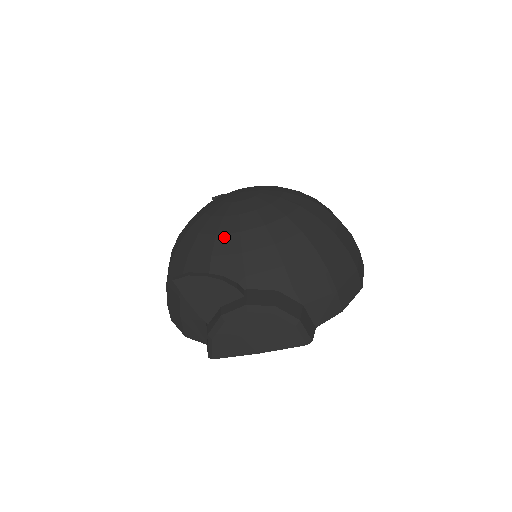
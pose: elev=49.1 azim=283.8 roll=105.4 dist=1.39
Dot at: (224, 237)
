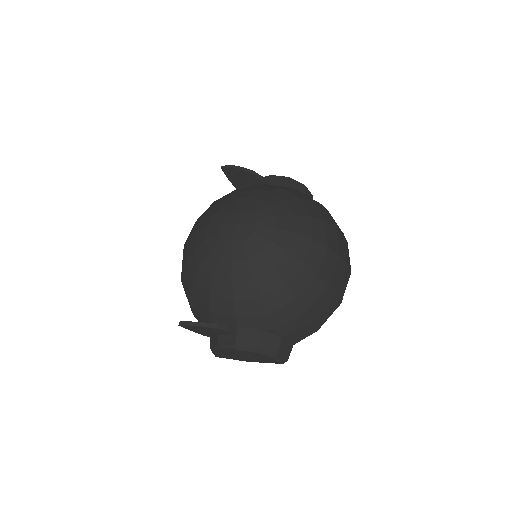
Dot at: (219, 282)
